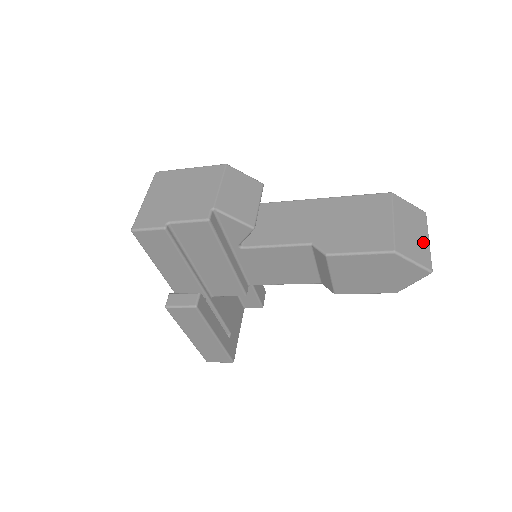
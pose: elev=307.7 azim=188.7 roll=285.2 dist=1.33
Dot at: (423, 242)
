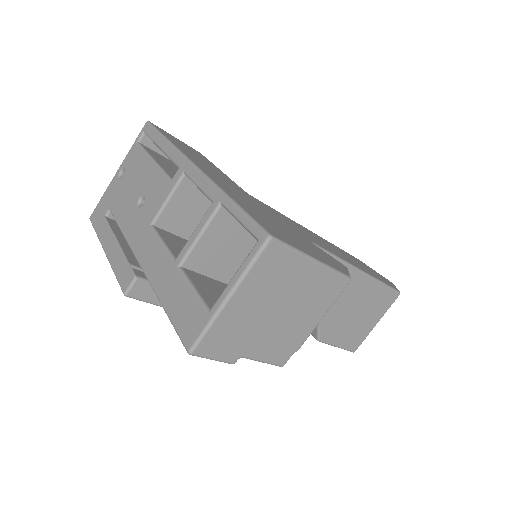
Dot at: occluded
